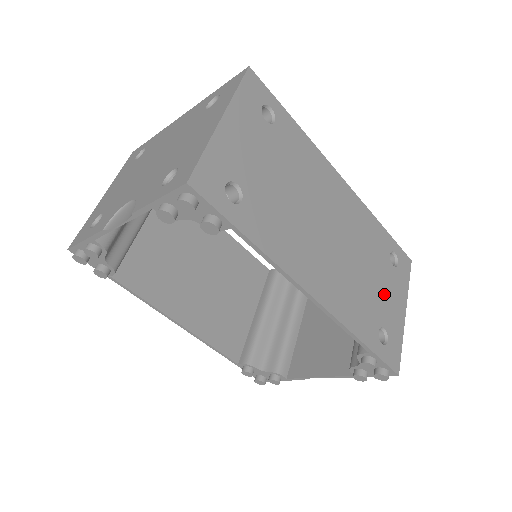
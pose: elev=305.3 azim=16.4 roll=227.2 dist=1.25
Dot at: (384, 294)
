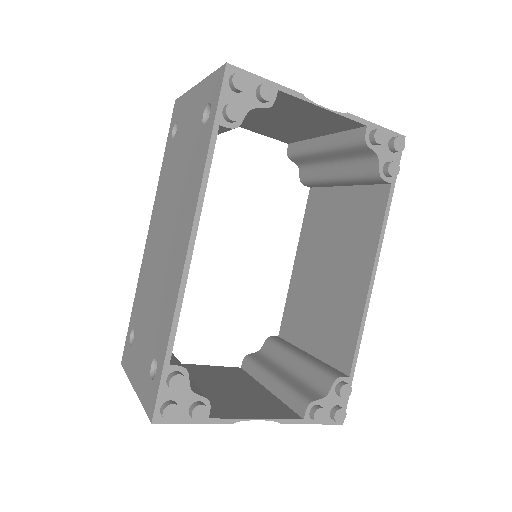
Dot at: occluded
